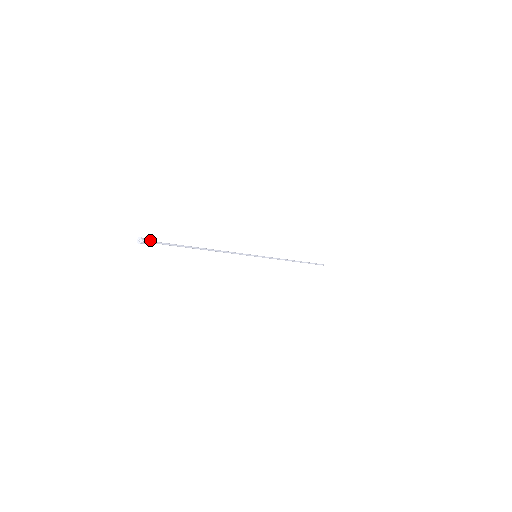
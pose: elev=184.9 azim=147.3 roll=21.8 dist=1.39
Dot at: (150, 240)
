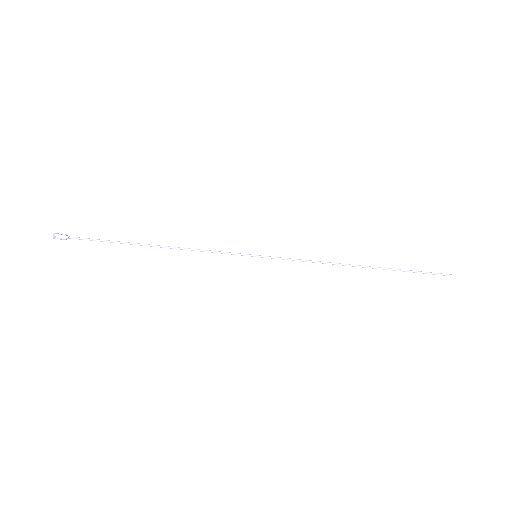
Dot at: (66, 235)
